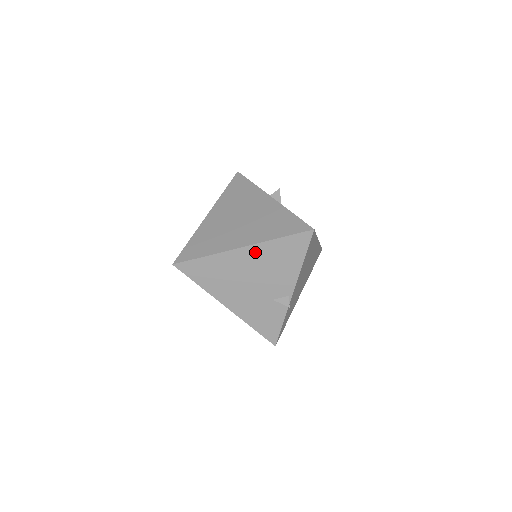
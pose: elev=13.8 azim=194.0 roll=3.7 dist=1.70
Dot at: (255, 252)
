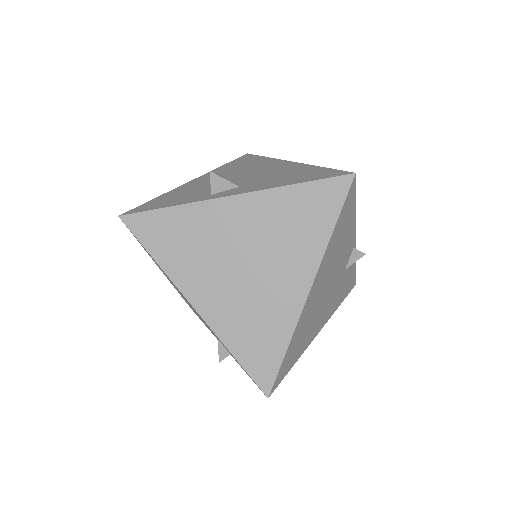
Dot at: (321, 272)
